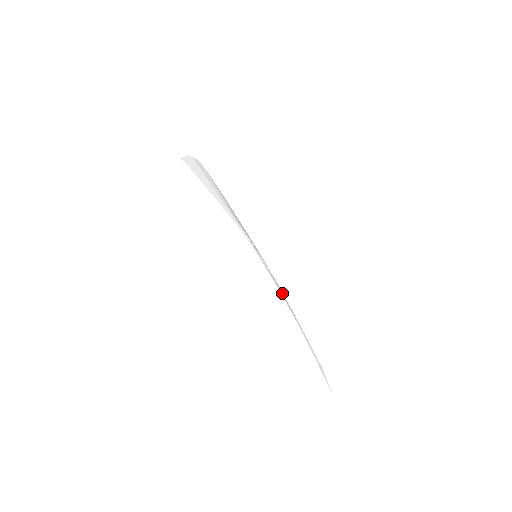
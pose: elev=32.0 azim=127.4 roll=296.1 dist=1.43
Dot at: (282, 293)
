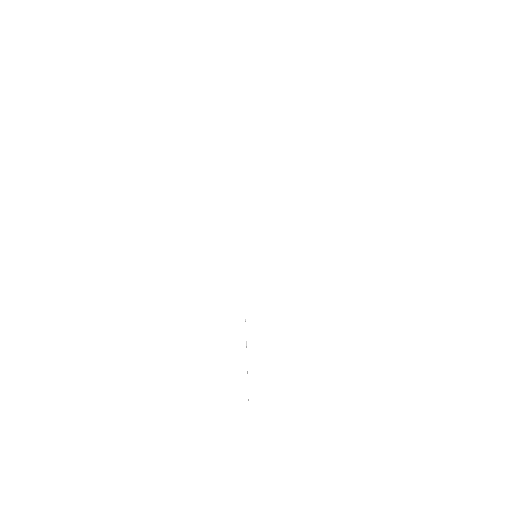
Dot at: occluded
